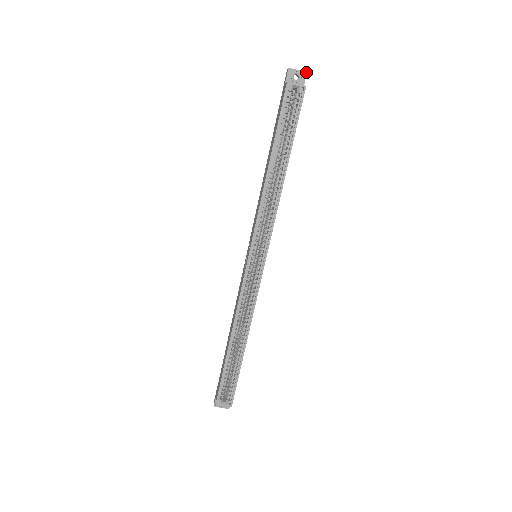
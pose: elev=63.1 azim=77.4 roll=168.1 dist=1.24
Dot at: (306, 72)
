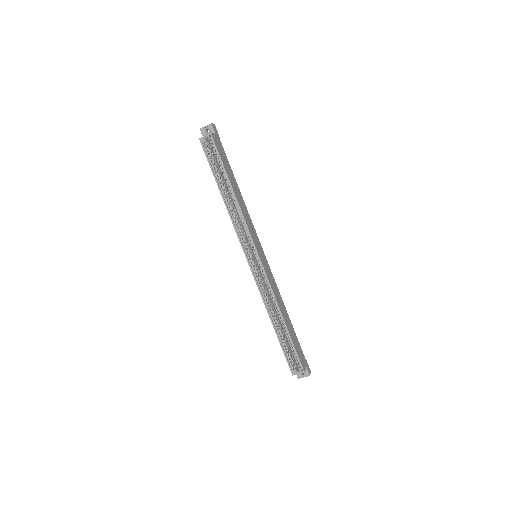
Dot at: (211, 124)
